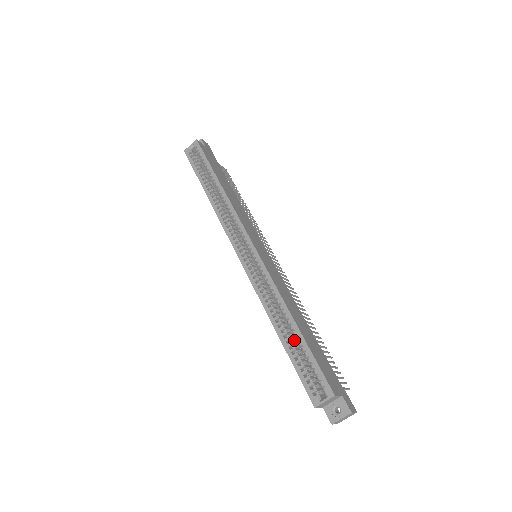
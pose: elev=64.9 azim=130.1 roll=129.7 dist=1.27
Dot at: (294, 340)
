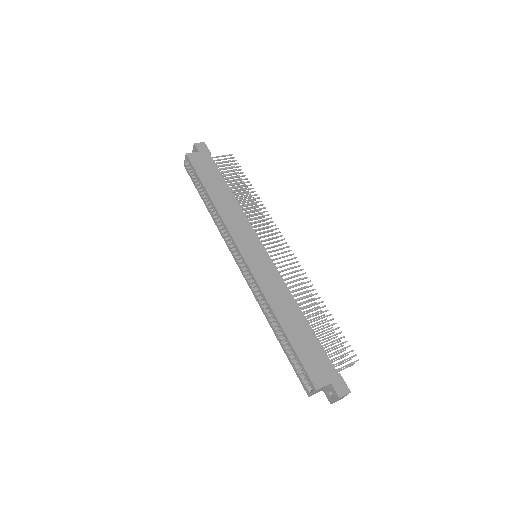
Dot at: occluded
